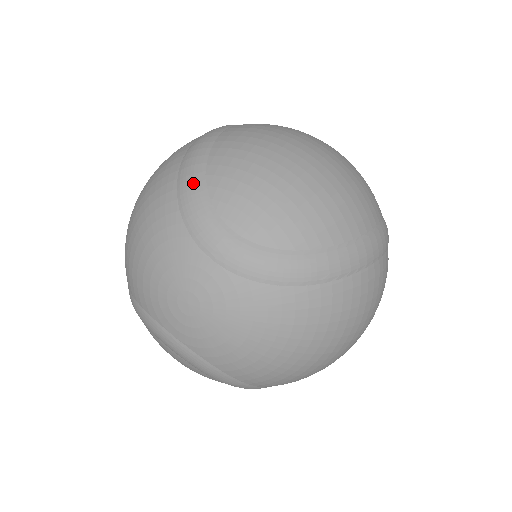
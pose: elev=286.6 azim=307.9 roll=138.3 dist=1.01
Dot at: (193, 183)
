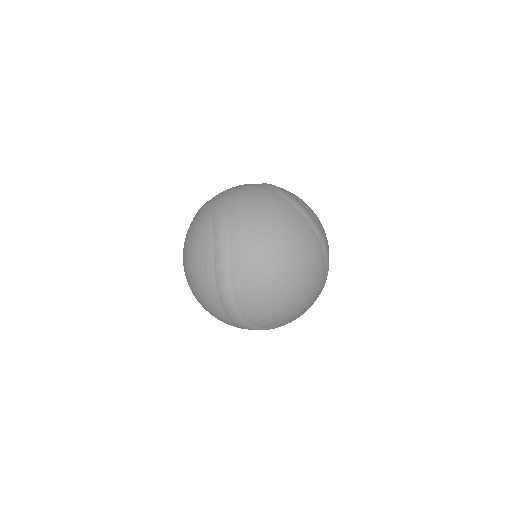
Dot at: occluded
